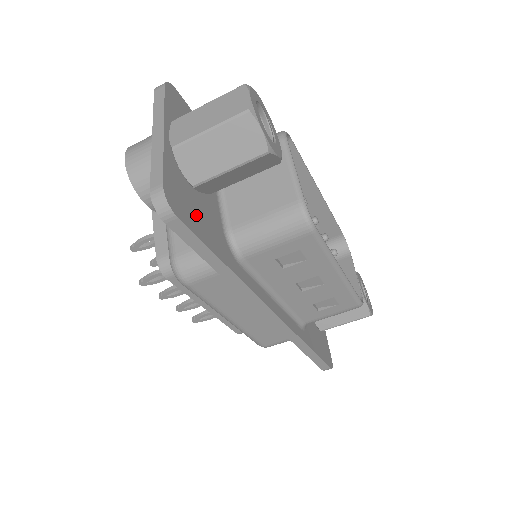
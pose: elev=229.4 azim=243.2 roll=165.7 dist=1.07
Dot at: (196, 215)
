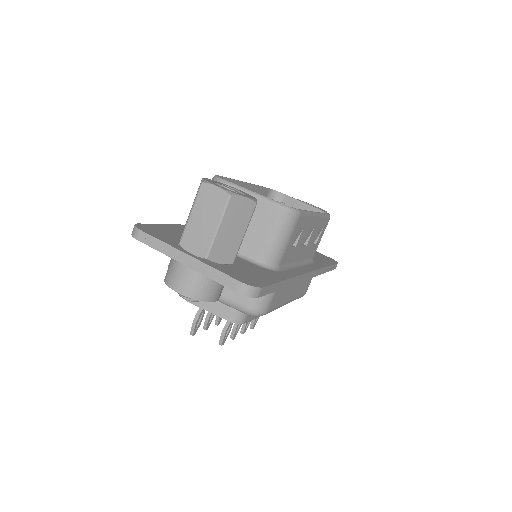
Dot at: (254, 275)
